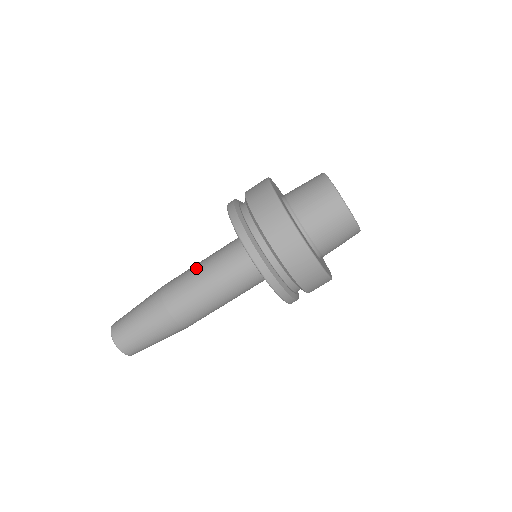
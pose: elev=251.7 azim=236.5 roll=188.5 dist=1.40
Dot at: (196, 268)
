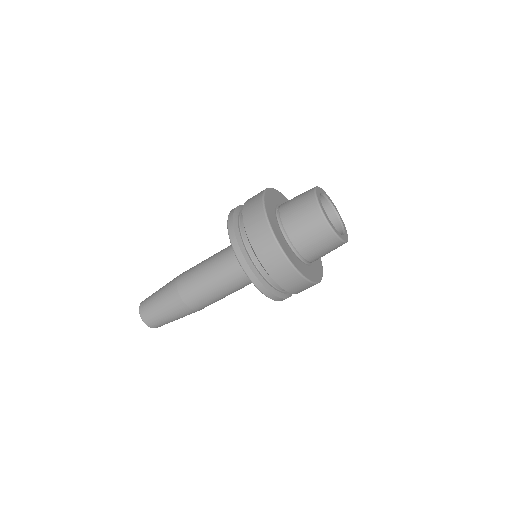
Dot at: (208, 258)
